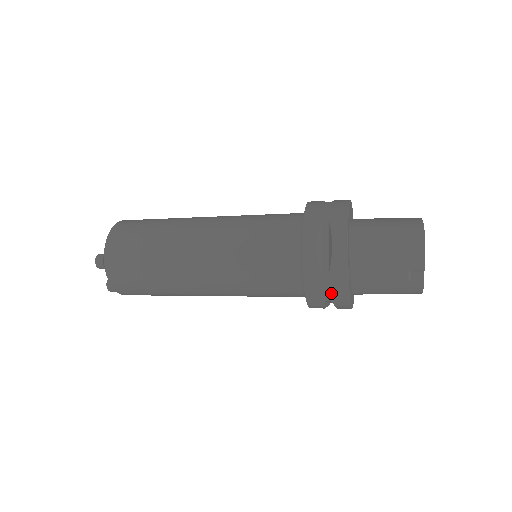
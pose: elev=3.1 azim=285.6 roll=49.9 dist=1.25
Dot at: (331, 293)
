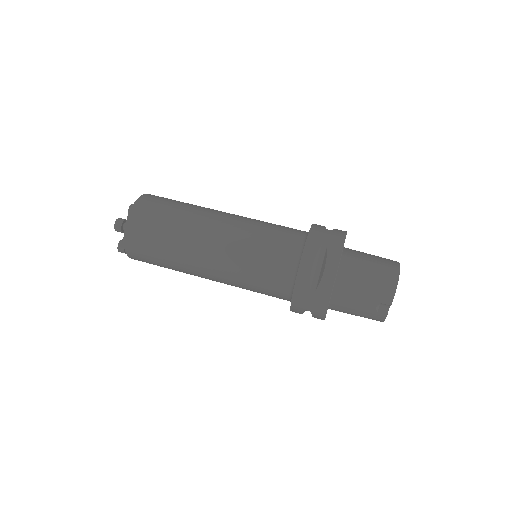
Dot at: (313, 305)
